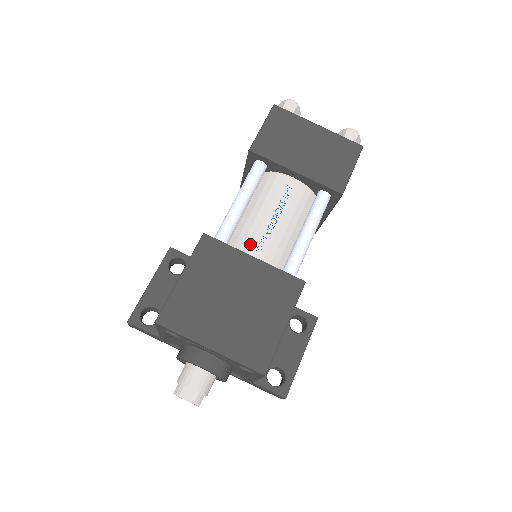
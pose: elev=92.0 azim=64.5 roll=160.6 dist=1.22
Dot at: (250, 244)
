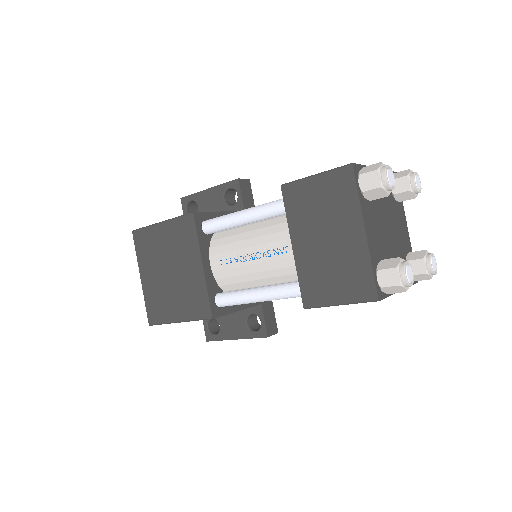
Dot at: (220, 252)
